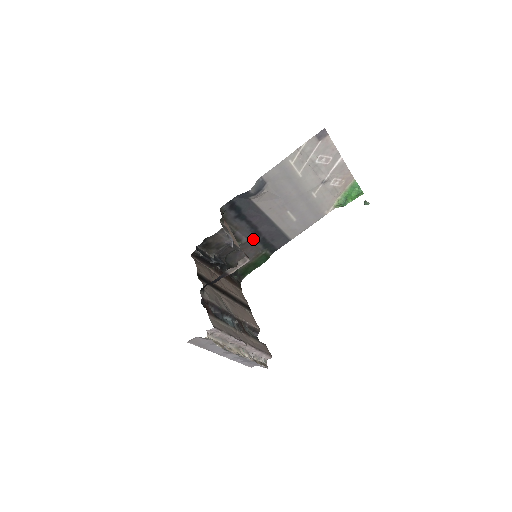
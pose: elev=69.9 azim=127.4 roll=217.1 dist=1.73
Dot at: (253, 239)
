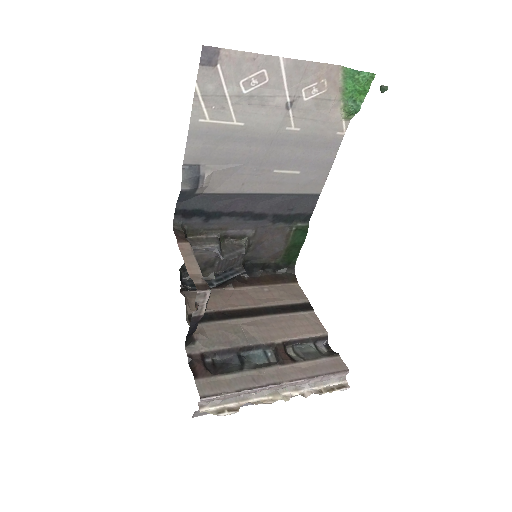
Dot at: (261, 224)
